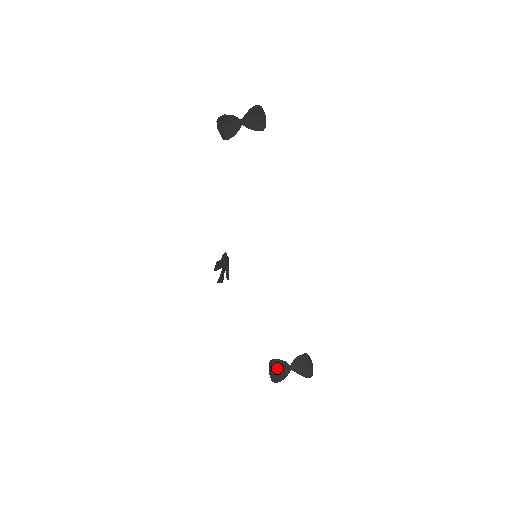
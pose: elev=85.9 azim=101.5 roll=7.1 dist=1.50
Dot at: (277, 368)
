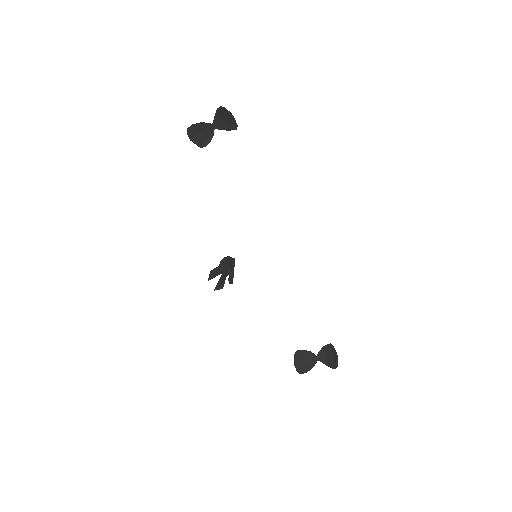
Dot at: (303, 359)
